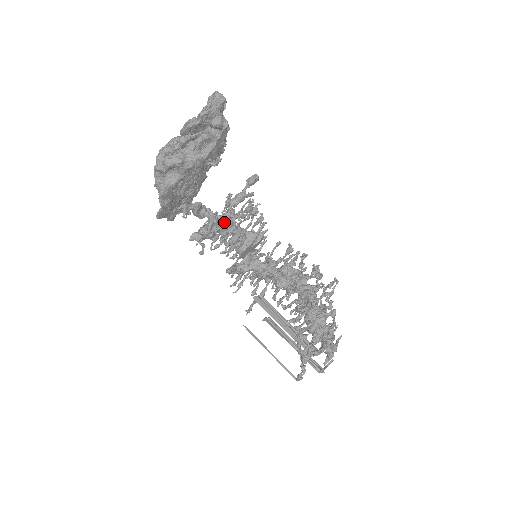
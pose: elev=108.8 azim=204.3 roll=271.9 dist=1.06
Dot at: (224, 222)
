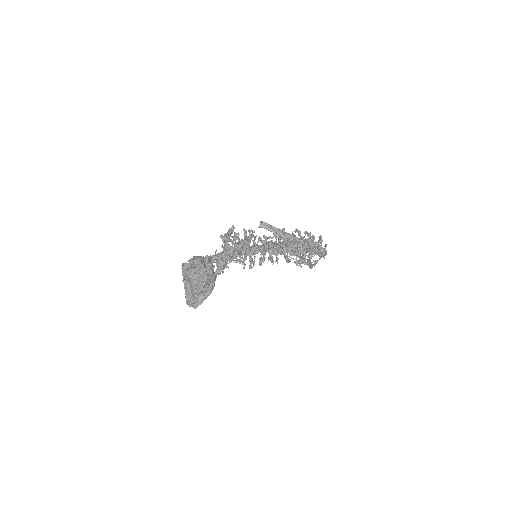
Dot at: (228, 256)
